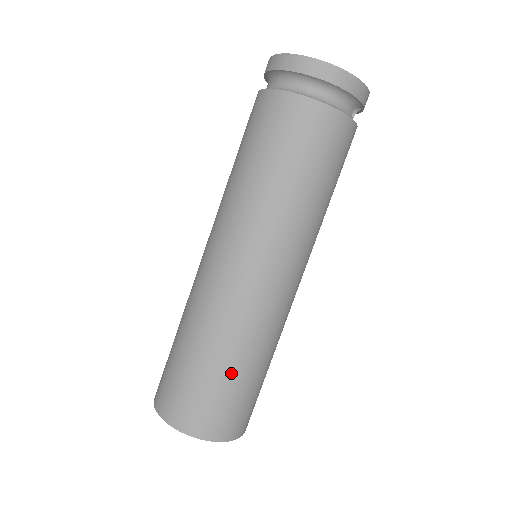
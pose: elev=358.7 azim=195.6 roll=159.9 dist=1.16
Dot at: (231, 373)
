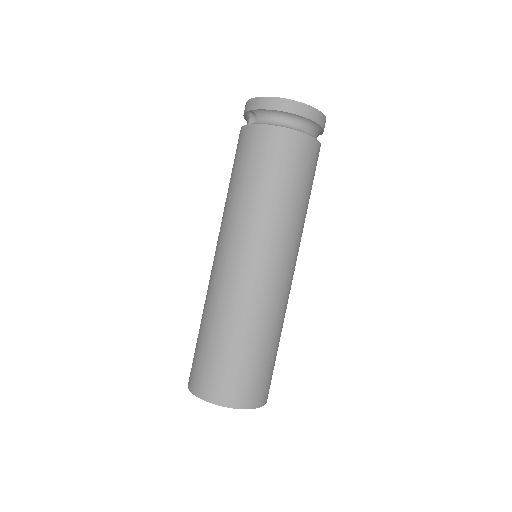
Dot at: (275, 349)
